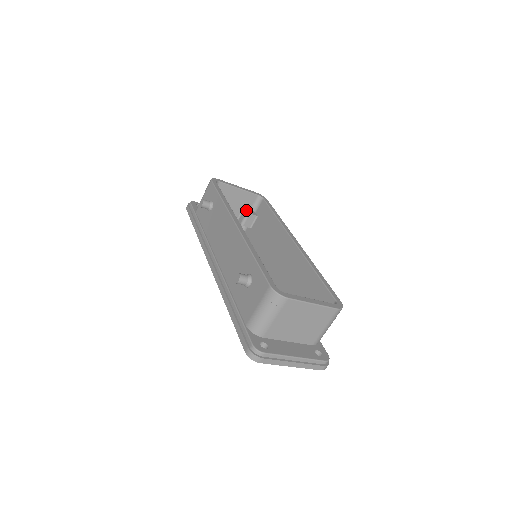
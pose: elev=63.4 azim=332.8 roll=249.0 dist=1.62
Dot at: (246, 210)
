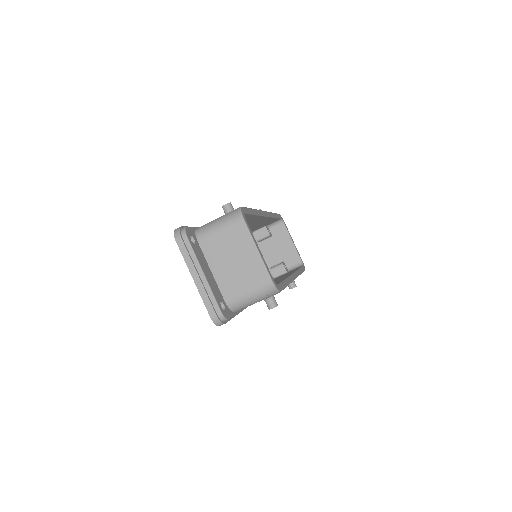
Dot at: (283, 262)
